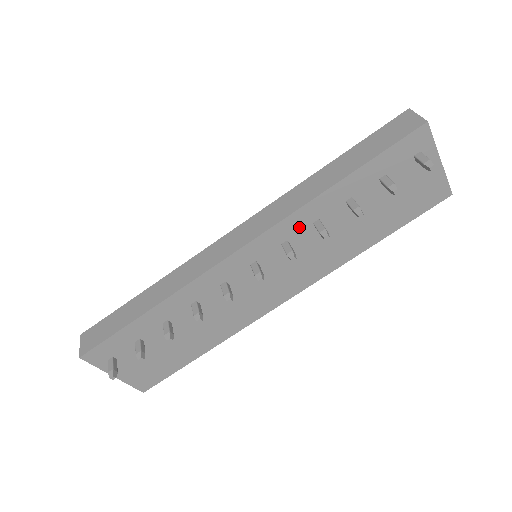
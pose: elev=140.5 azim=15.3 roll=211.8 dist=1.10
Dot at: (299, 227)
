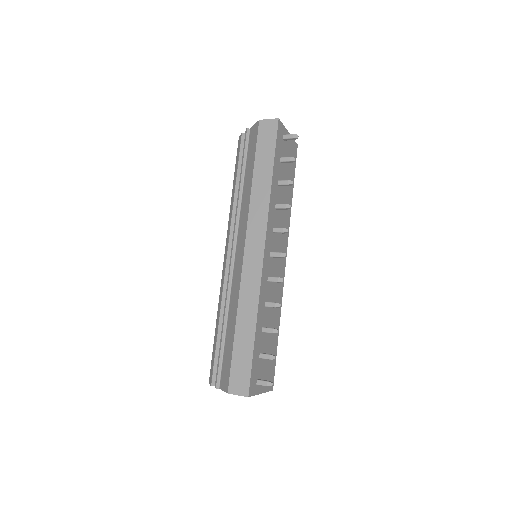
Dot at: (273, 216)
